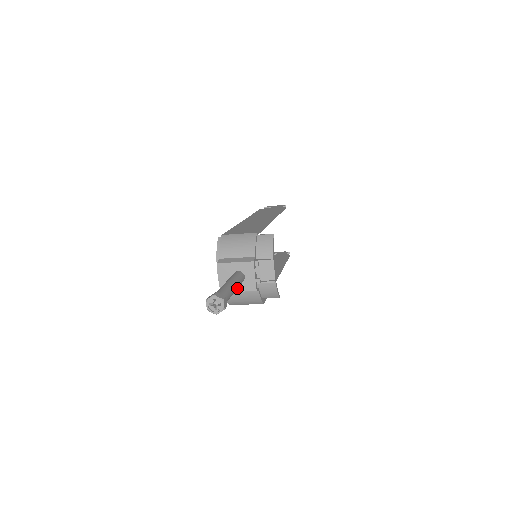
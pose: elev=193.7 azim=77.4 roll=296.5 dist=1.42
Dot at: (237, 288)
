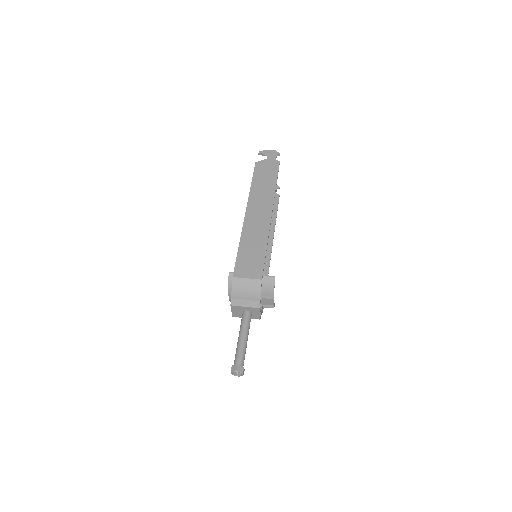
Dot at: (248, 333)
